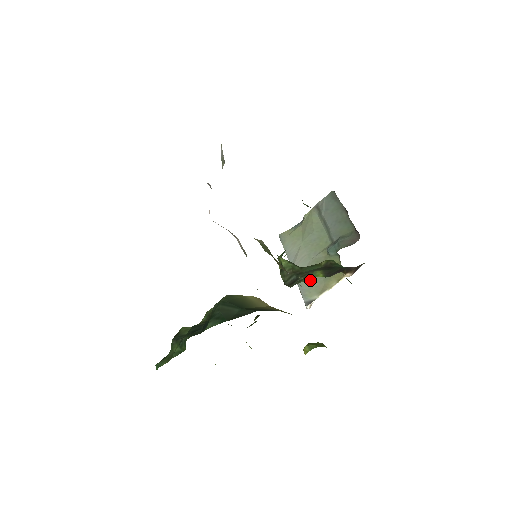
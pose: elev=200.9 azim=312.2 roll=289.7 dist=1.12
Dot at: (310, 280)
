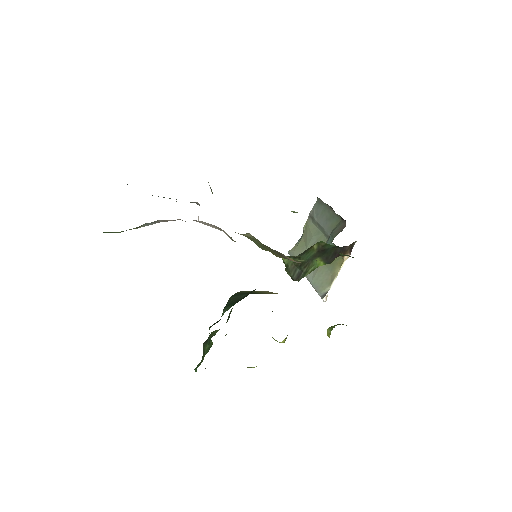
Dot at: (320, 276)
